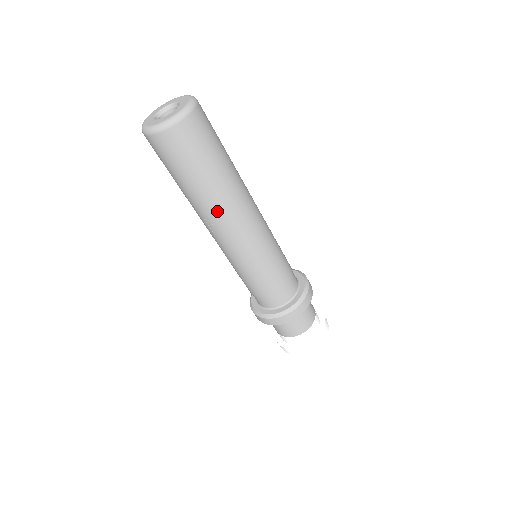
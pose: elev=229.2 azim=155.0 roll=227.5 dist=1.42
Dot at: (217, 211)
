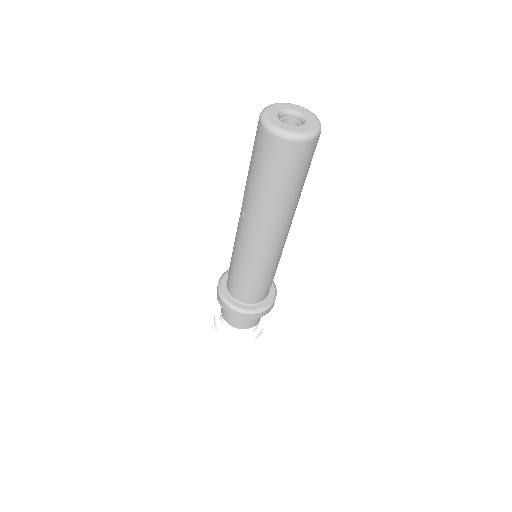
Dot at: (253, 211)
